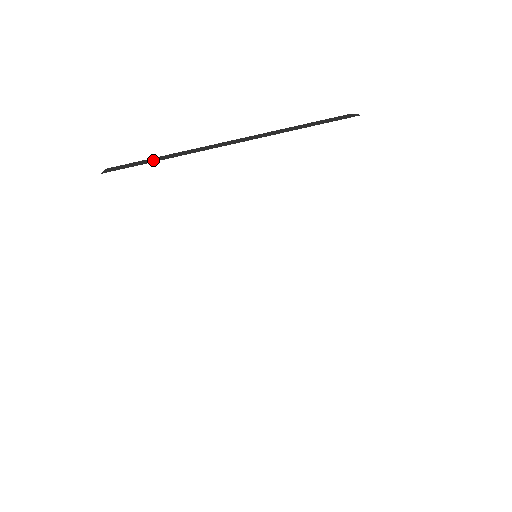
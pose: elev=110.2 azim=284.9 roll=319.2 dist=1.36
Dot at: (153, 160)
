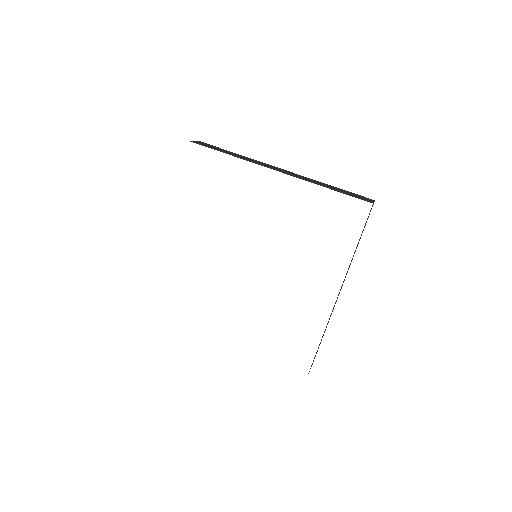
Dot at: (224, 151)
